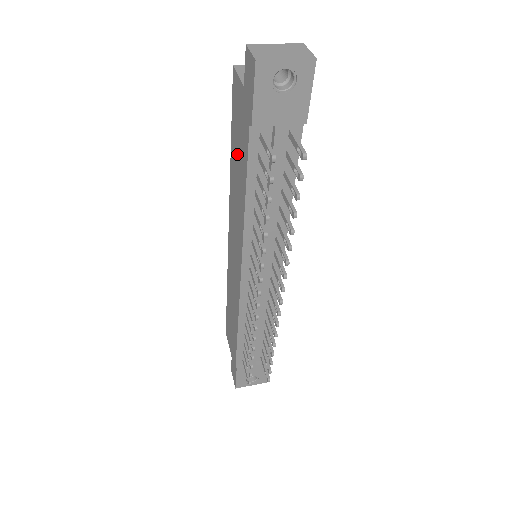
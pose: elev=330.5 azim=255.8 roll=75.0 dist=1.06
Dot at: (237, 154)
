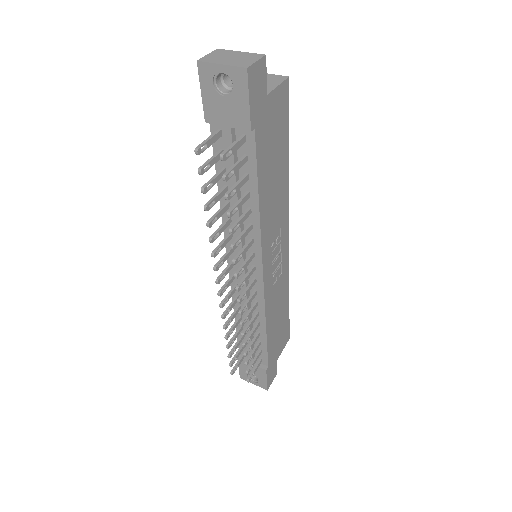
Dot at: occluded
